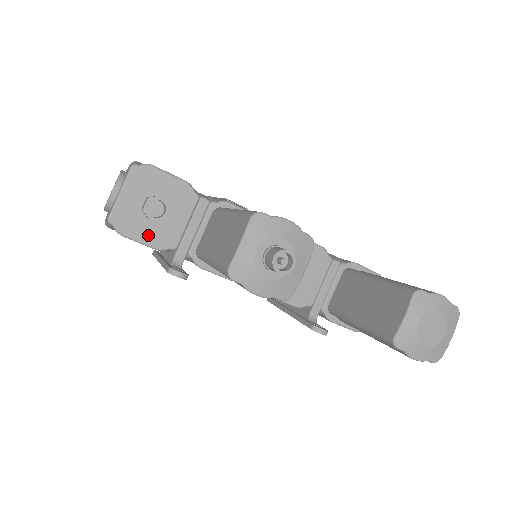
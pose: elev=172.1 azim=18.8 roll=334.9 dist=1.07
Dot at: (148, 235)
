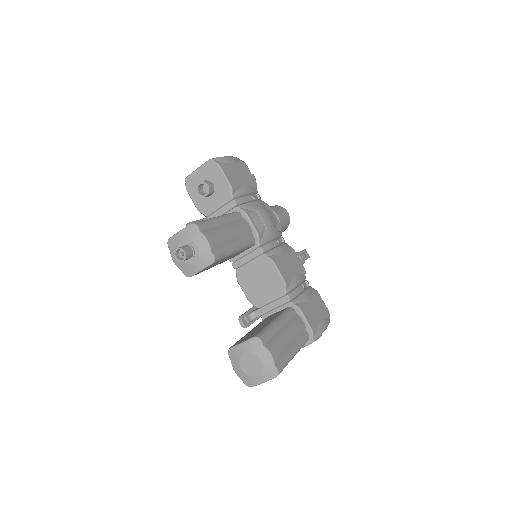
Dot at: (197, 199)
